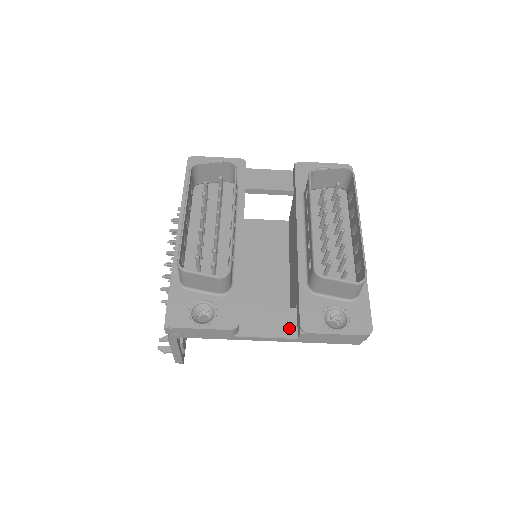
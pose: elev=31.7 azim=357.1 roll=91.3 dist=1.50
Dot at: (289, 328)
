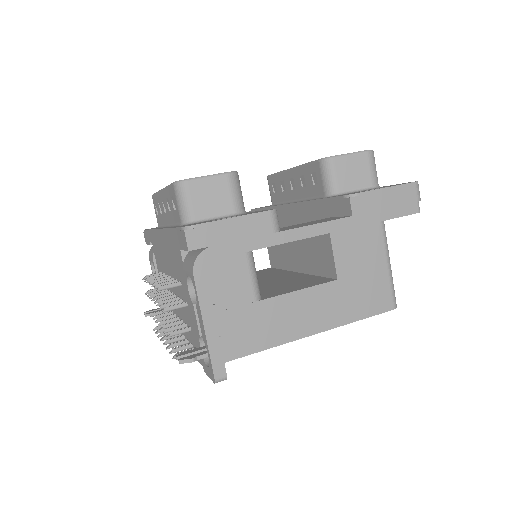
Dot at: (335, 218)
